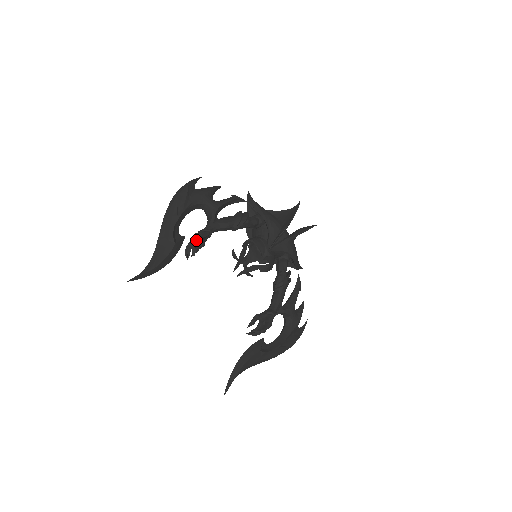
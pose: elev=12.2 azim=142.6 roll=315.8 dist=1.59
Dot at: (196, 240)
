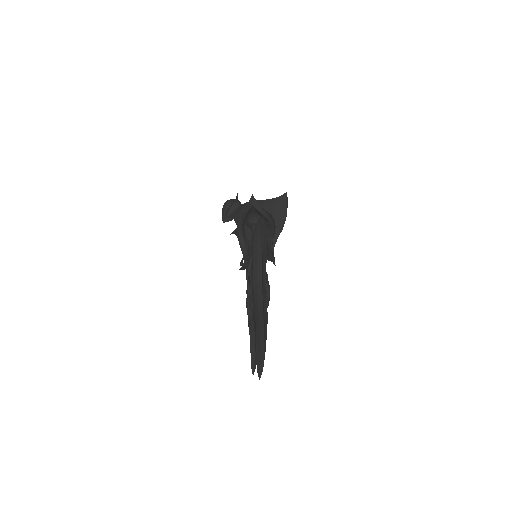
Dot at: occluded
